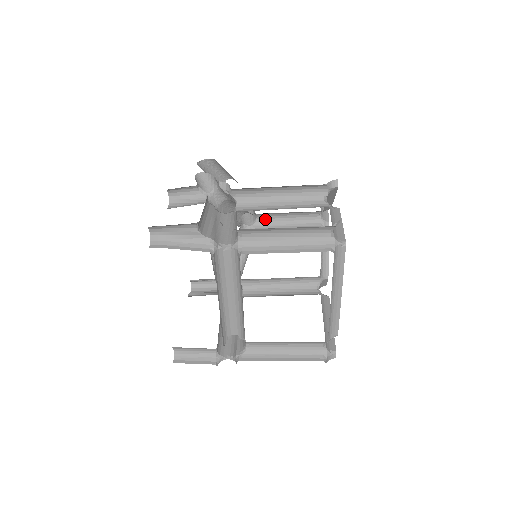
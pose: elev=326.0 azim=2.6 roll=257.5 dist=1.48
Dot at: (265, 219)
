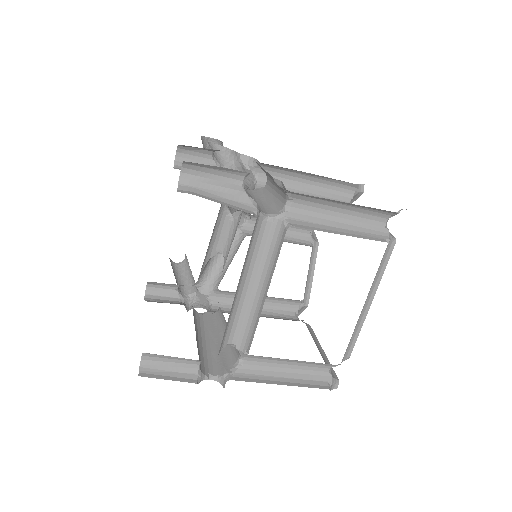
Dot at: (254, 224)
